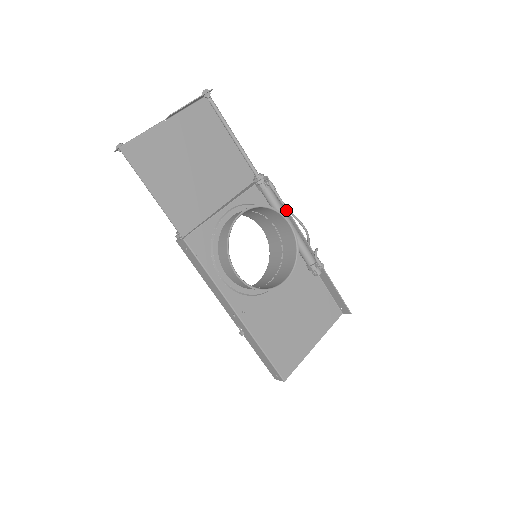
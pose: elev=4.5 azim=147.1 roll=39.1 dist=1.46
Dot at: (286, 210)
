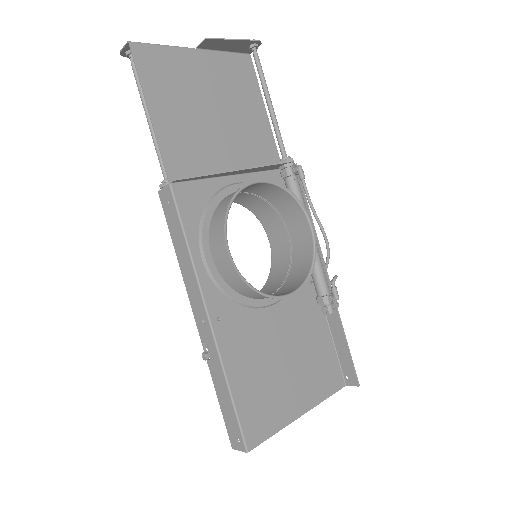
Dot at: (309, 214)
